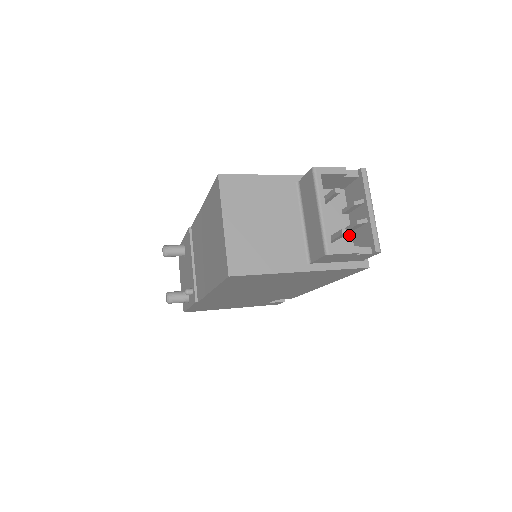
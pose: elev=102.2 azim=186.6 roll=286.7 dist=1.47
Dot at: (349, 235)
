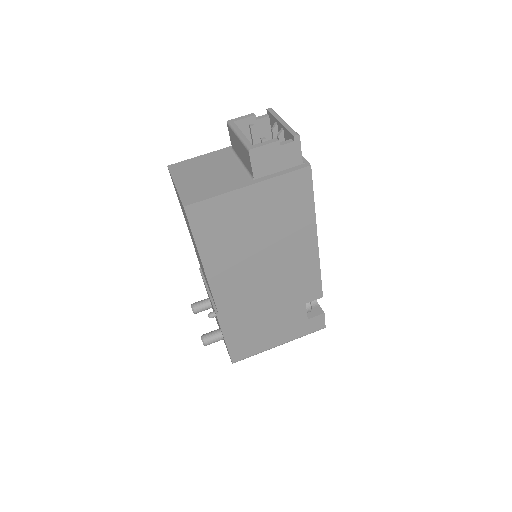
Dot at: occluded
